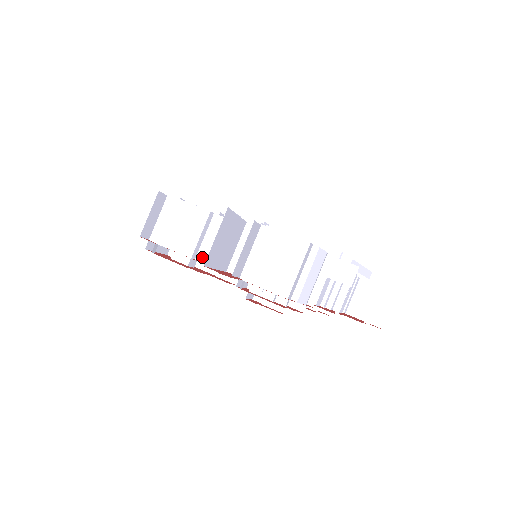
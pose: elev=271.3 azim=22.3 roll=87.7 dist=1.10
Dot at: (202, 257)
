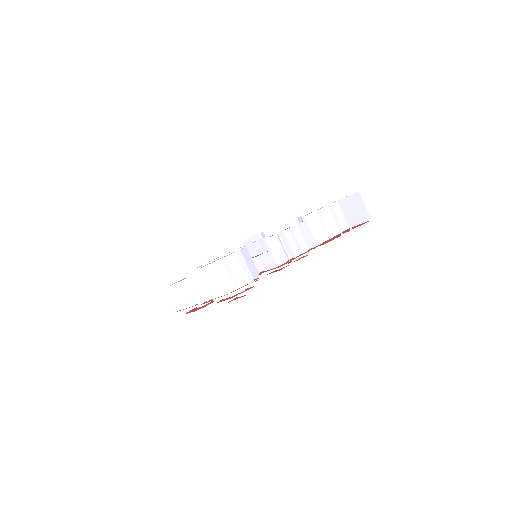
Dot at: occluded
